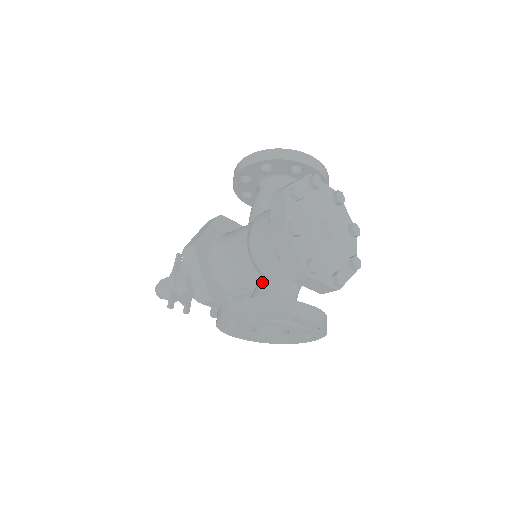
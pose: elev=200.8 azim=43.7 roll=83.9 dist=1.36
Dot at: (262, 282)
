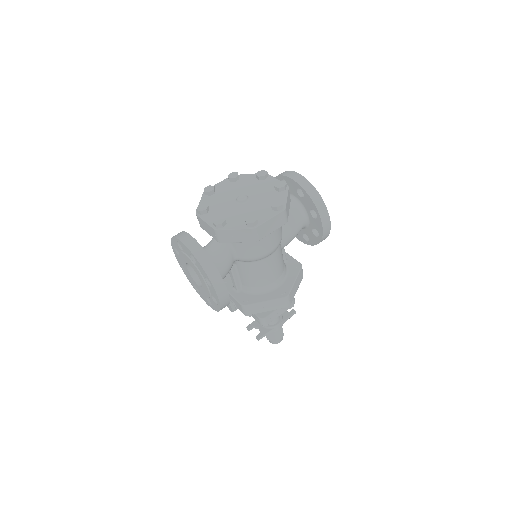
Dot at: occluded
